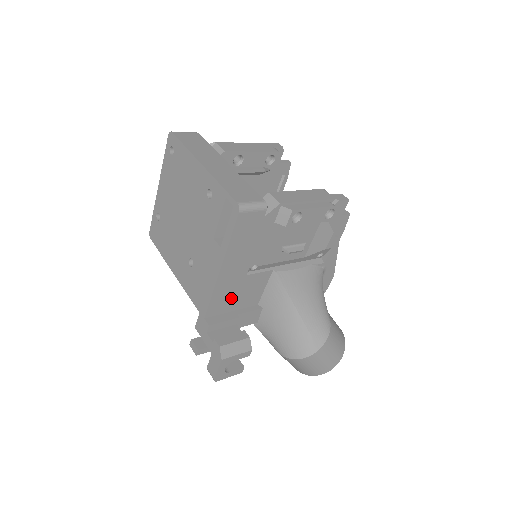
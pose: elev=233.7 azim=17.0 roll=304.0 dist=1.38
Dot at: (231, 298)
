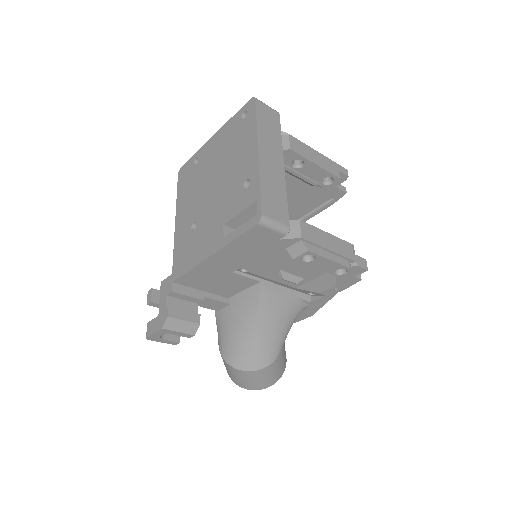
Dot at: (207, 281)
